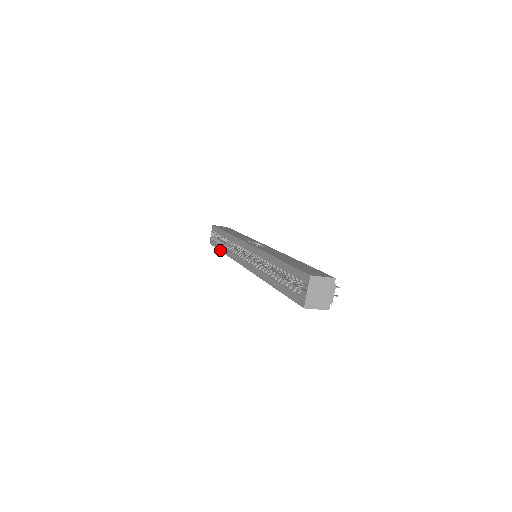
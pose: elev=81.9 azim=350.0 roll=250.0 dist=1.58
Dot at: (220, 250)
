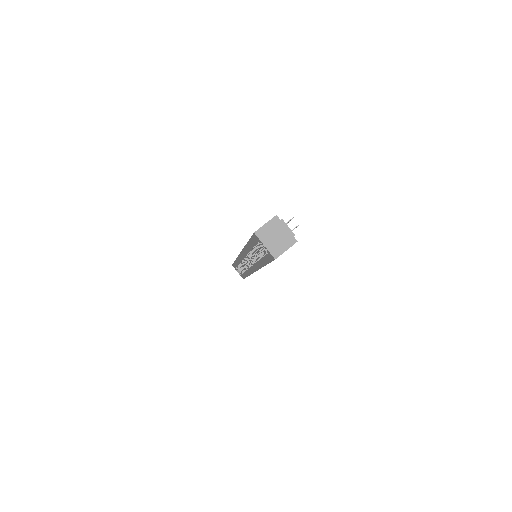
Dot at: occluded
